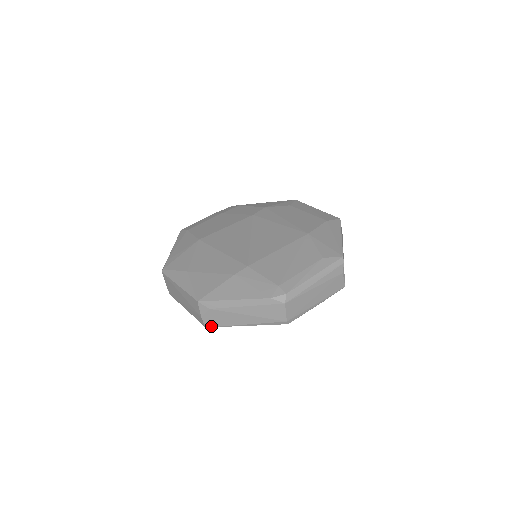
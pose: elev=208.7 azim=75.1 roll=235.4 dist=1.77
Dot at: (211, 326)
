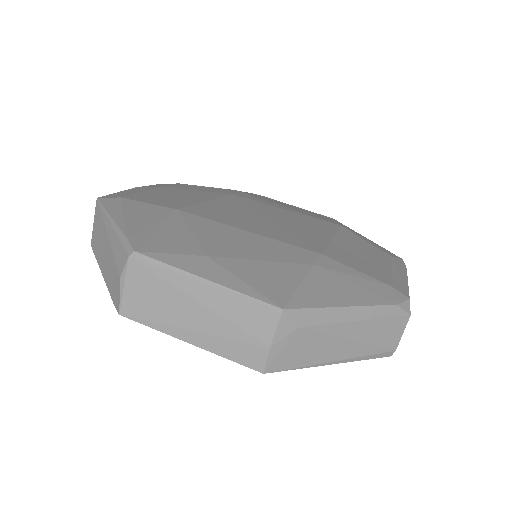
Dot at: (275, 369)
